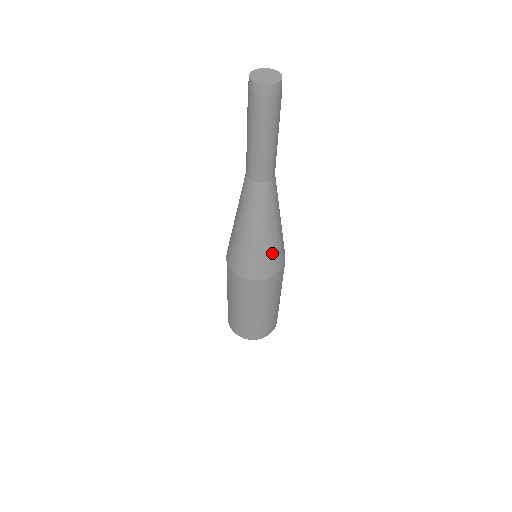
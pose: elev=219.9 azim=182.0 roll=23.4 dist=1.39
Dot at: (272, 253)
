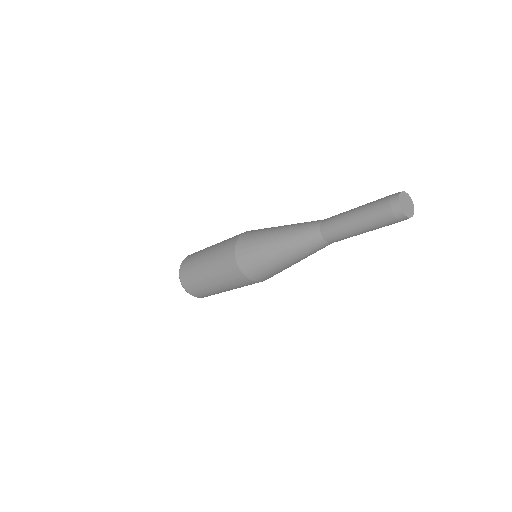
Dot at: (281, 271)
